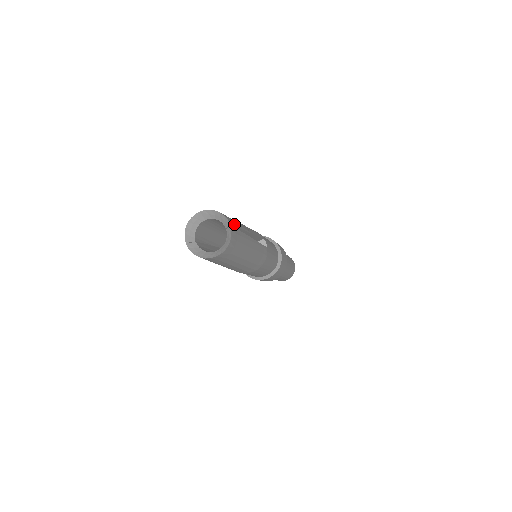
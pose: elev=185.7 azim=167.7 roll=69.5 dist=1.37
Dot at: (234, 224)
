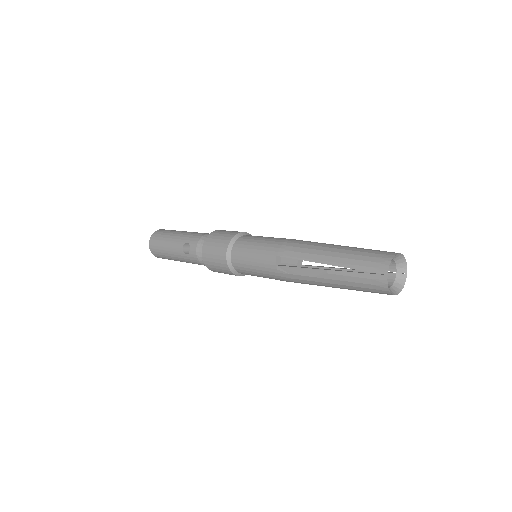
Dot at: (391, 268)
